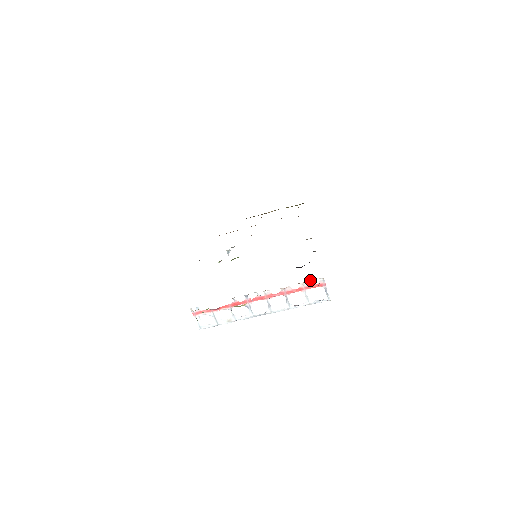
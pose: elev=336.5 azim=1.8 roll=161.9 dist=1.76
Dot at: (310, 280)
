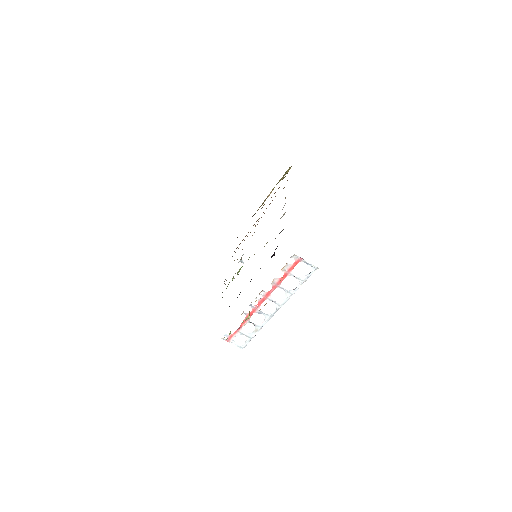
Dot at: (286, 263)
